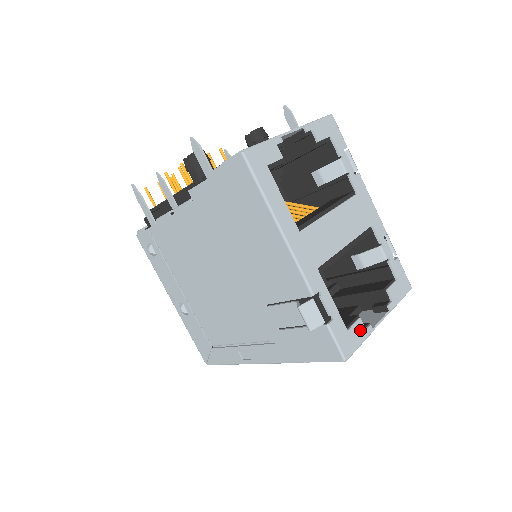
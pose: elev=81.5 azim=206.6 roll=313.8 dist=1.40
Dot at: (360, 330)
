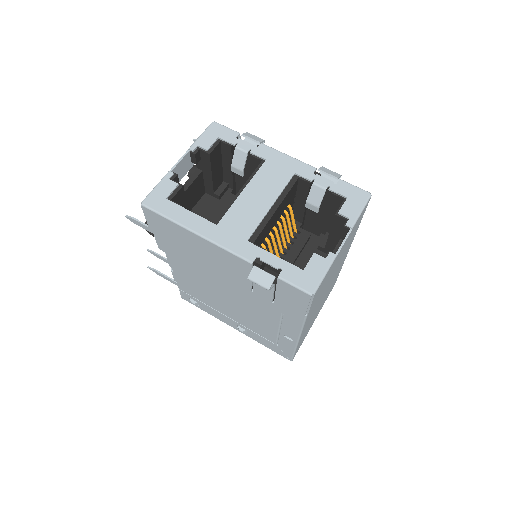
Dot at: (319, 262)
